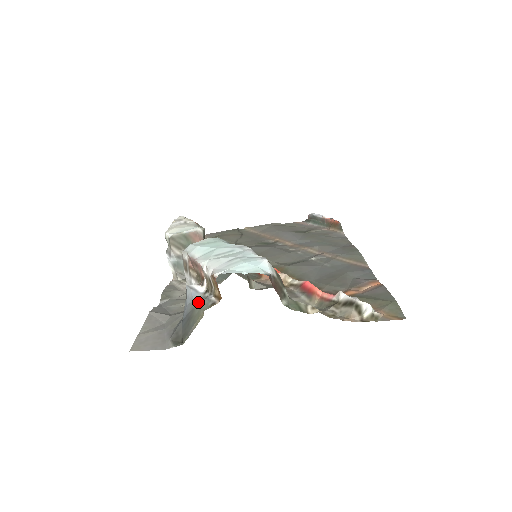
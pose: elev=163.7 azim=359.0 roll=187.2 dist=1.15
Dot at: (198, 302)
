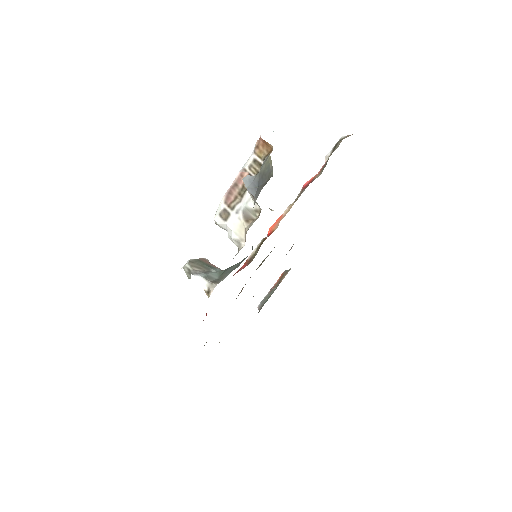
Dot at: (259, 173)
